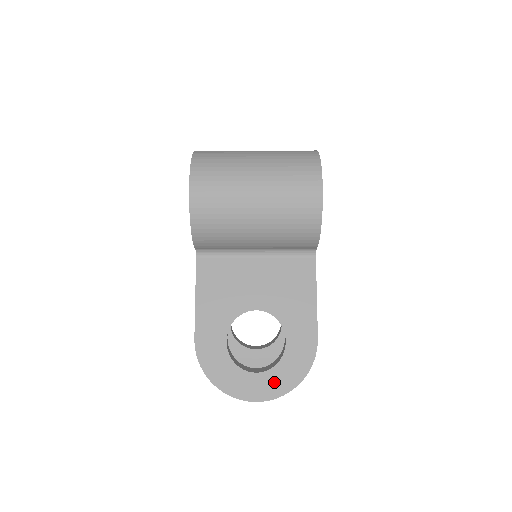
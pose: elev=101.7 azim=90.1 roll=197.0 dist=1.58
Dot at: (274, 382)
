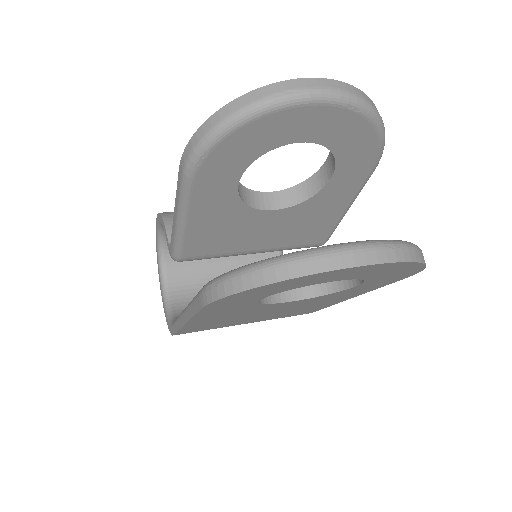
Dot at: occluded
